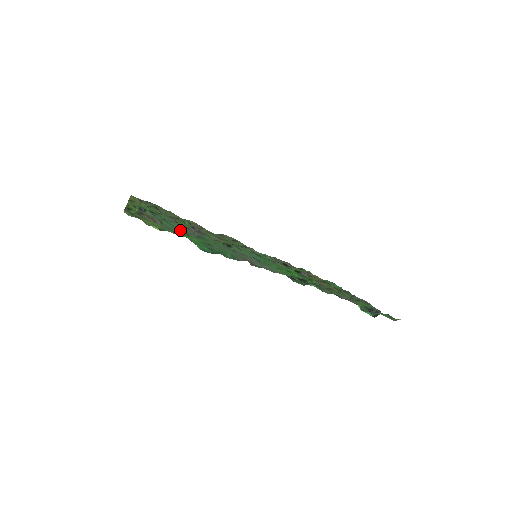
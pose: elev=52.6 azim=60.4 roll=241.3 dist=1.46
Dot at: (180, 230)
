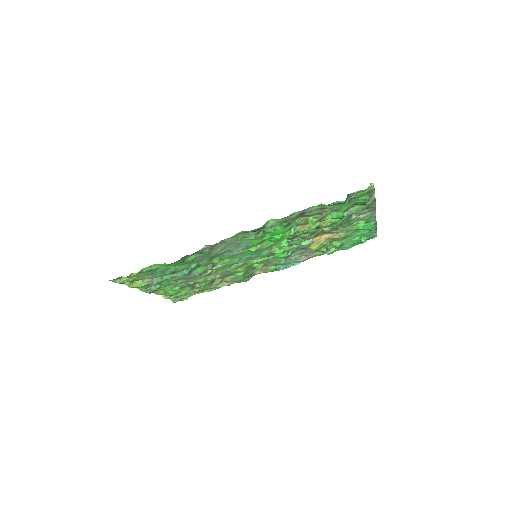
Dot at: (172, 274)
